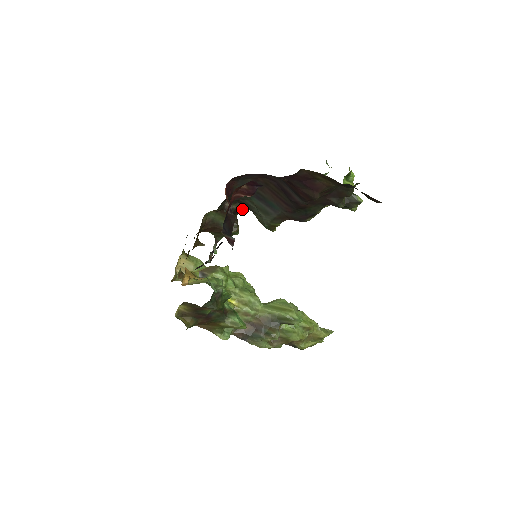
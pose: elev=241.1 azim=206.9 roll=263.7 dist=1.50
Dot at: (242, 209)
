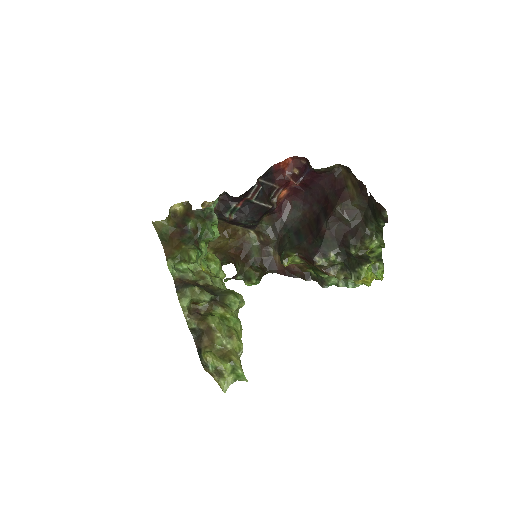
Dot at: (275, 269)
